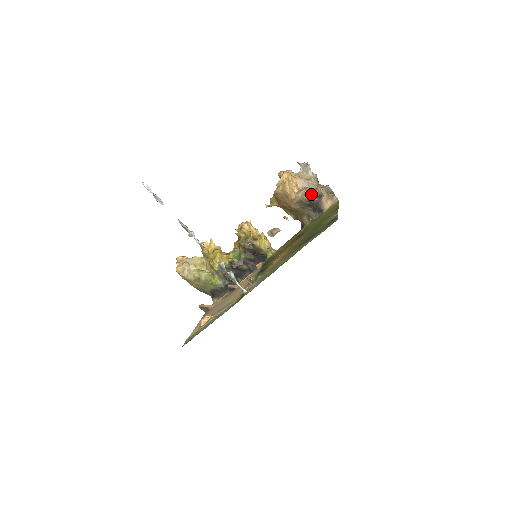
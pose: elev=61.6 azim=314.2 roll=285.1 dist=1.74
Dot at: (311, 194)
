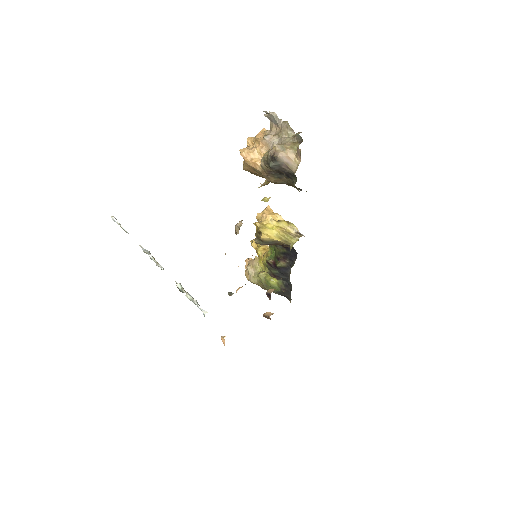
Dot at: (267, 159)
